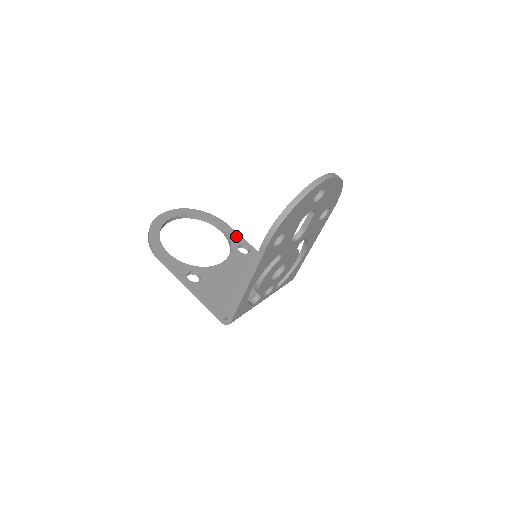
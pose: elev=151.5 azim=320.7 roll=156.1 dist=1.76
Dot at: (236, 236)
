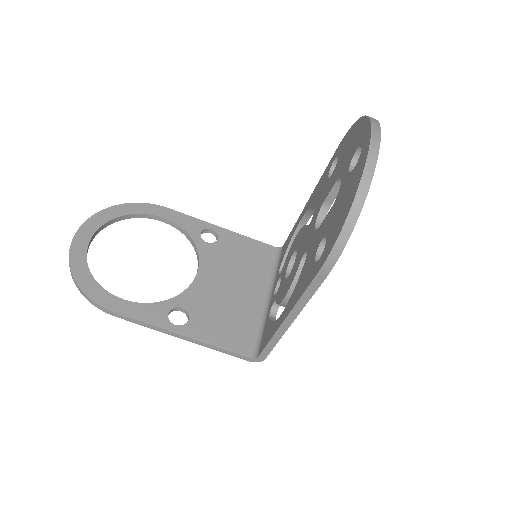
Dot at: (189, 221)
